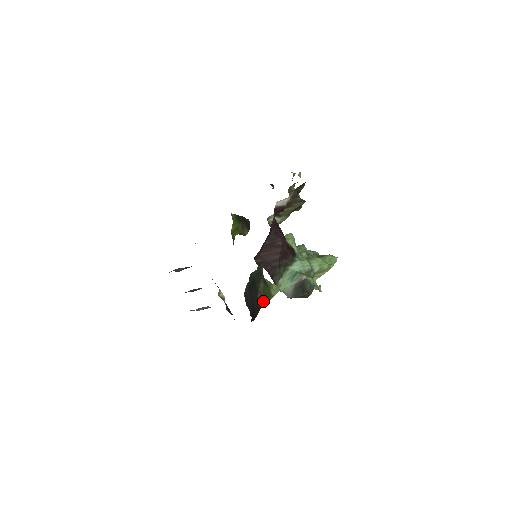
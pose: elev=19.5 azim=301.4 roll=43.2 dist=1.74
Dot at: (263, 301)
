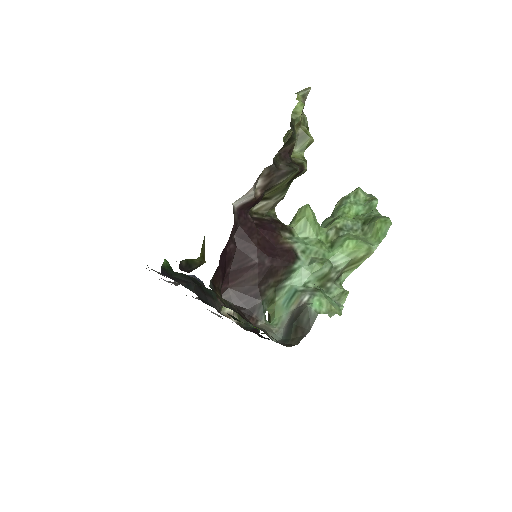
Dot at: occluded
